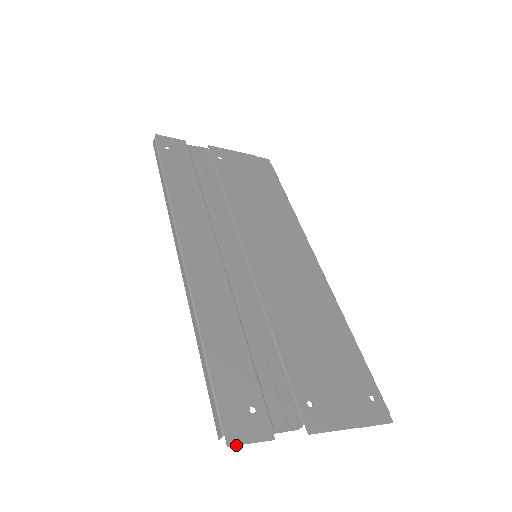
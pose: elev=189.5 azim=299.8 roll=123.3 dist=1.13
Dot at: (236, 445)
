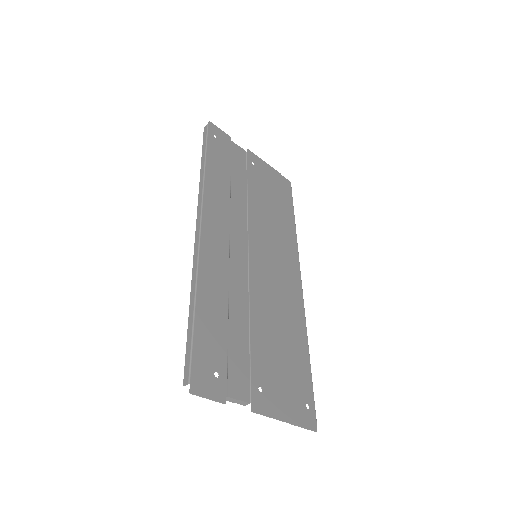
Dot at: (196, 395)
